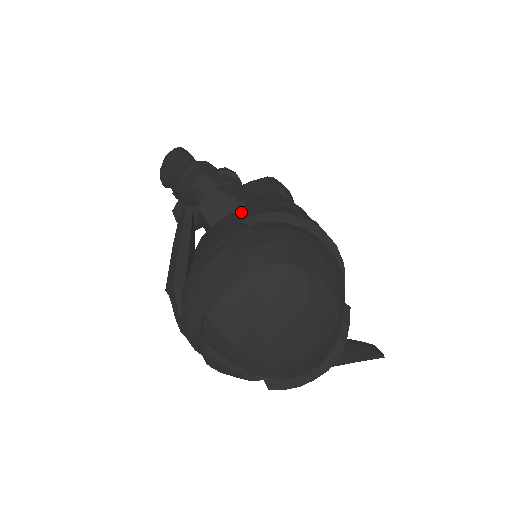
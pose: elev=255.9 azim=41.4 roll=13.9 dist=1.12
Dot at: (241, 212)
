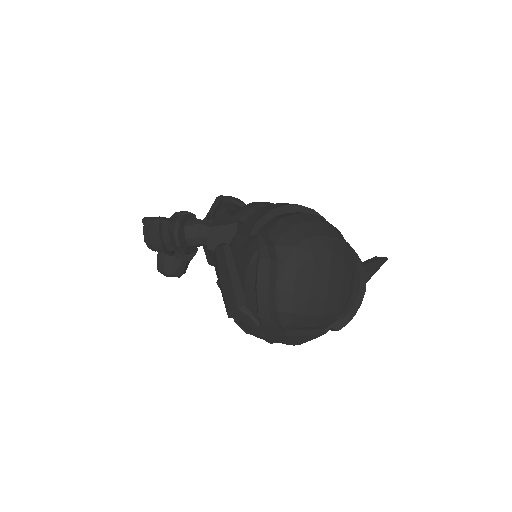
Dot at: (242, 230)
